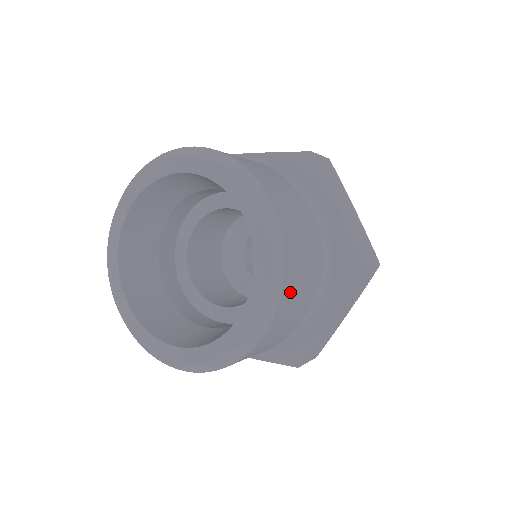
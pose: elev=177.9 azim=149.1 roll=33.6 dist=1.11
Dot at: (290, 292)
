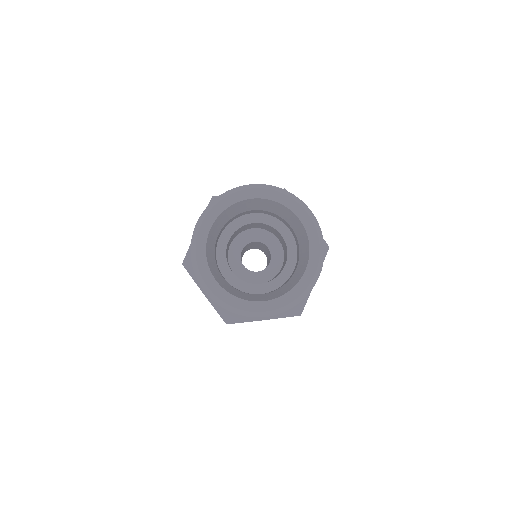
Dot at: occluded
